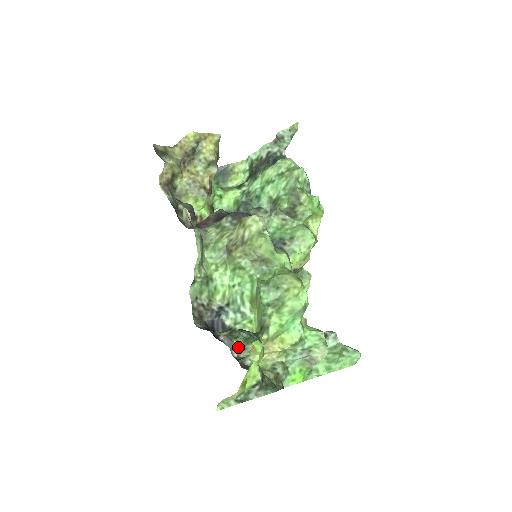
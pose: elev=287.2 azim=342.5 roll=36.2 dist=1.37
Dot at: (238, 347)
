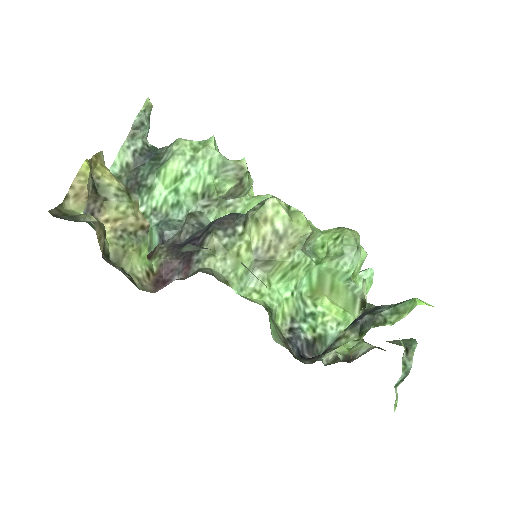
Dot at: occluded
